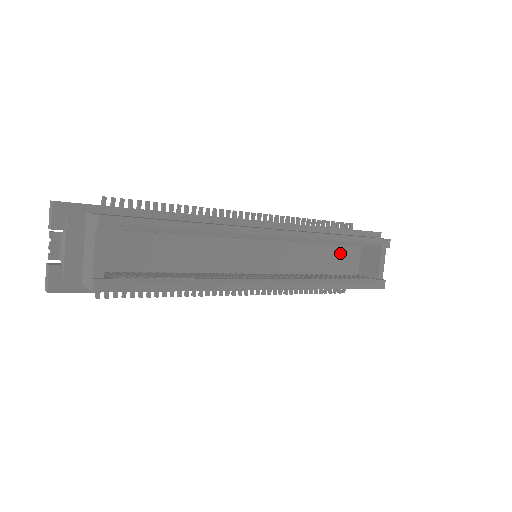
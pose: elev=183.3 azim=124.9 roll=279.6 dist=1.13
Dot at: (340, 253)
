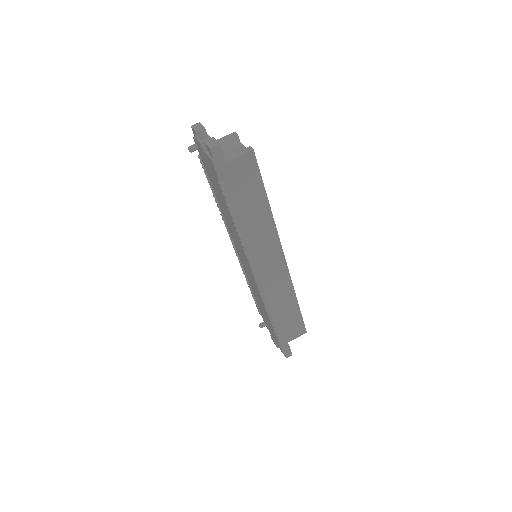
Dot at: occluded
